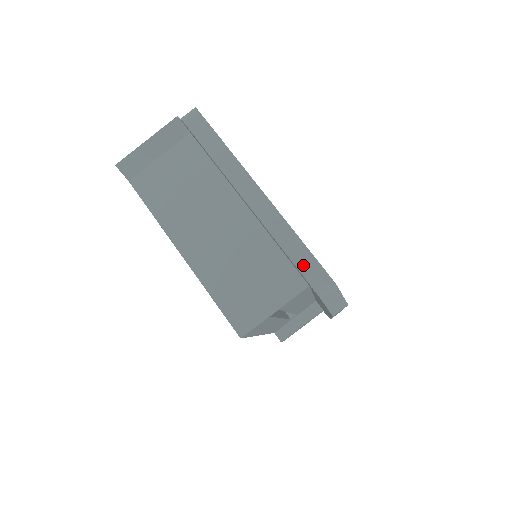
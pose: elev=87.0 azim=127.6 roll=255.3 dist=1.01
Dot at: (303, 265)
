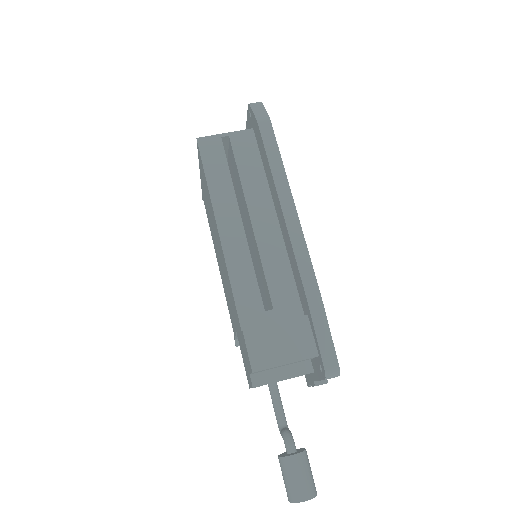
Dot at: occluded
